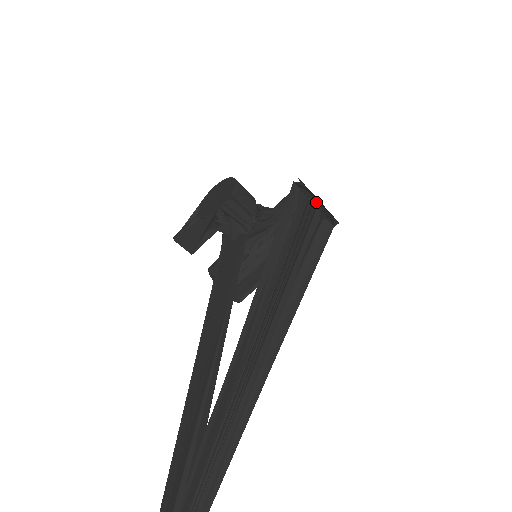
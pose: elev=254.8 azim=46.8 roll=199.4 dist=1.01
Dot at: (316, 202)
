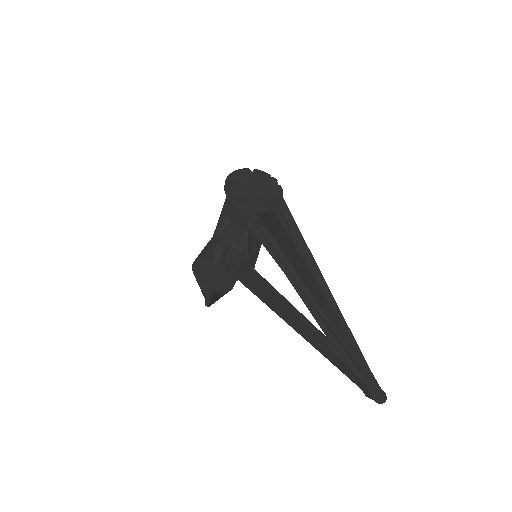
Dot at: (261, 198)
